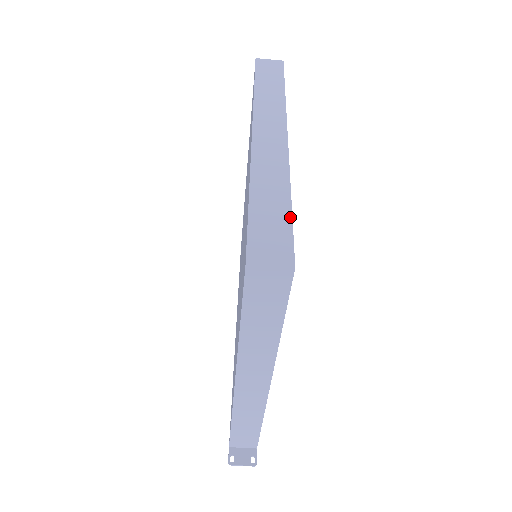
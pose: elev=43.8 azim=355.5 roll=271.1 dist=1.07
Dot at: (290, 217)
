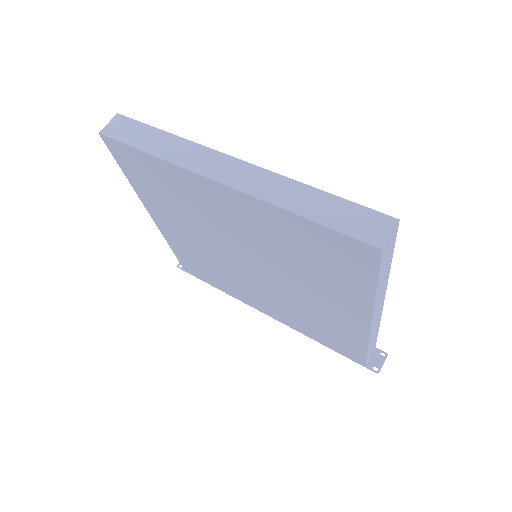
Dot at: (343, 200)
